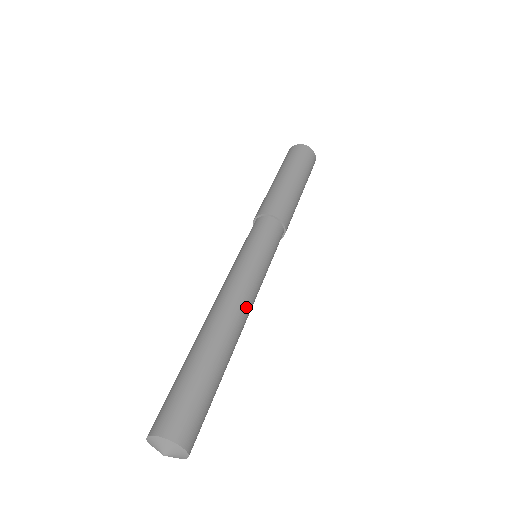
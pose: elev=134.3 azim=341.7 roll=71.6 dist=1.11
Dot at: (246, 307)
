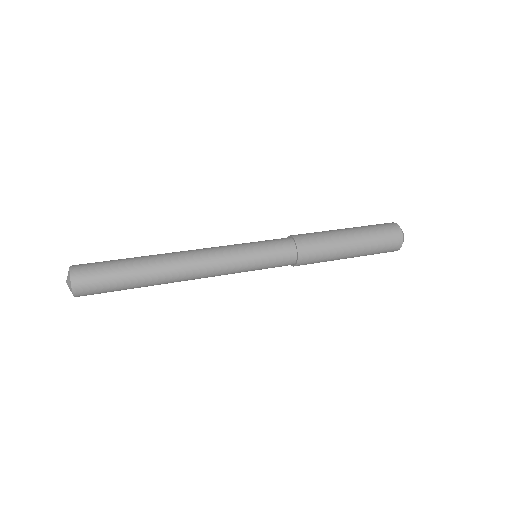
Dot at: (200, 276)
